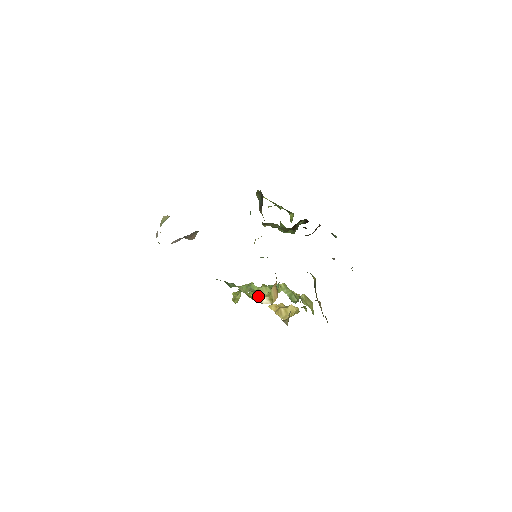
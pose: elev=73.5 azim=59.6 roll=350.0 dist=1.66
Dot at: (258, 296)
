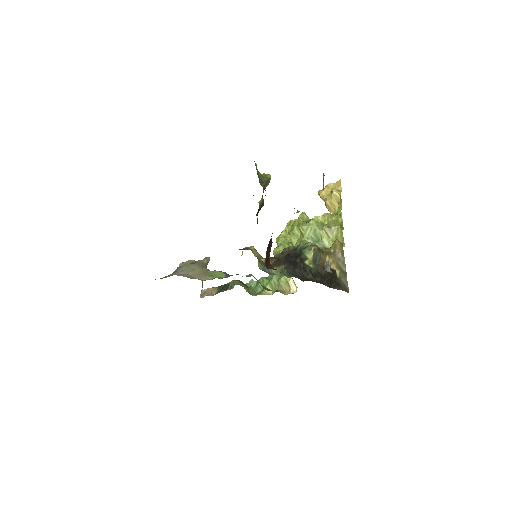
Dot at: (284, 283)
